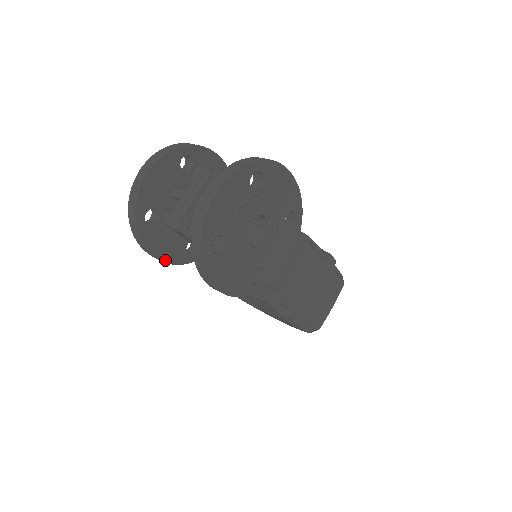
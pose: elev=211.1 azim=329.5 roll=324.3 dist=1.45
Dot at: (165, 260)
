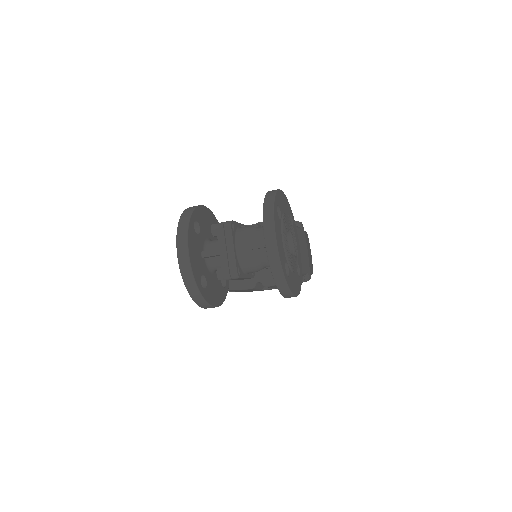
Dot at: (220, 304)
